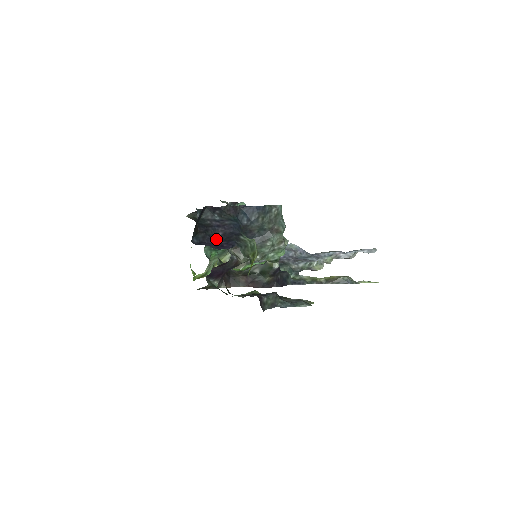
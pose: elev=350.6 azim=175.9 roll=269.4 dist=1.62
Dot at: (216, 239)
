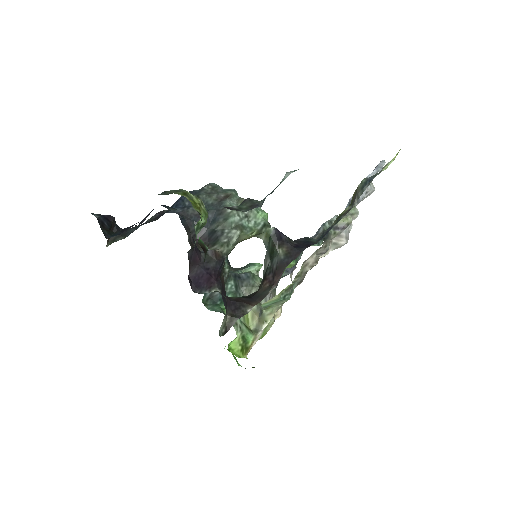
Dot at: occluded
